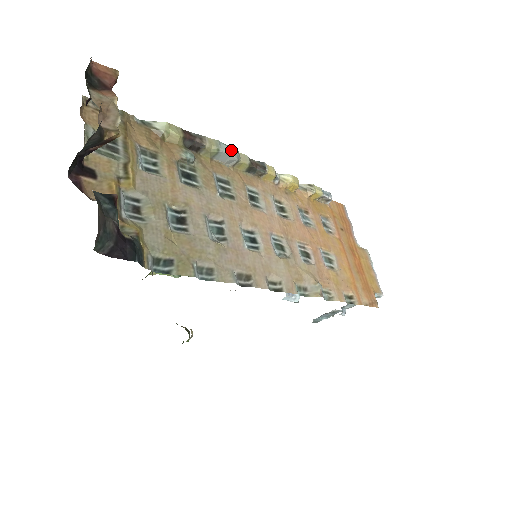
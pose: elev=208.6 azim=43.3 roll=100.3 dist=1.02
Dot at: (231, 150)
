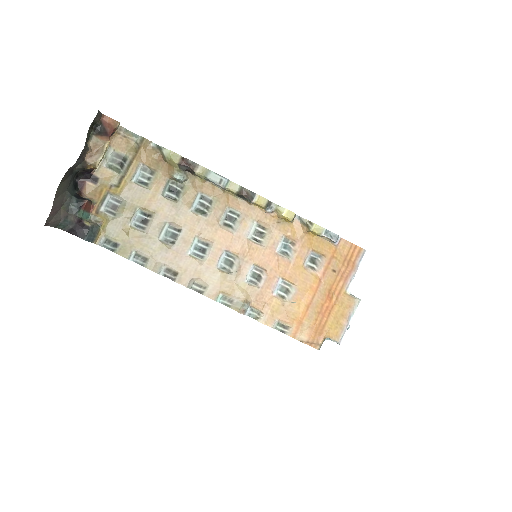
Dot at: (219, 179)
